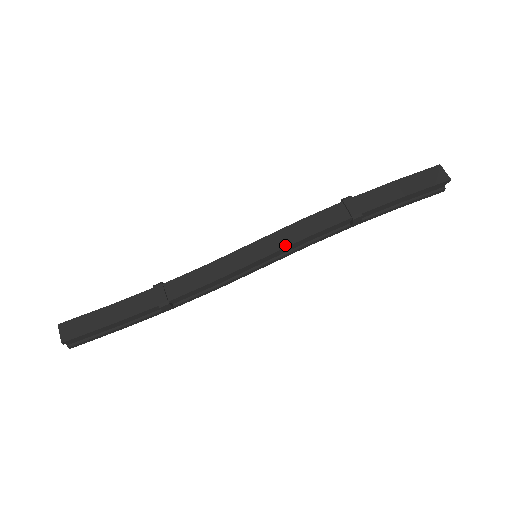
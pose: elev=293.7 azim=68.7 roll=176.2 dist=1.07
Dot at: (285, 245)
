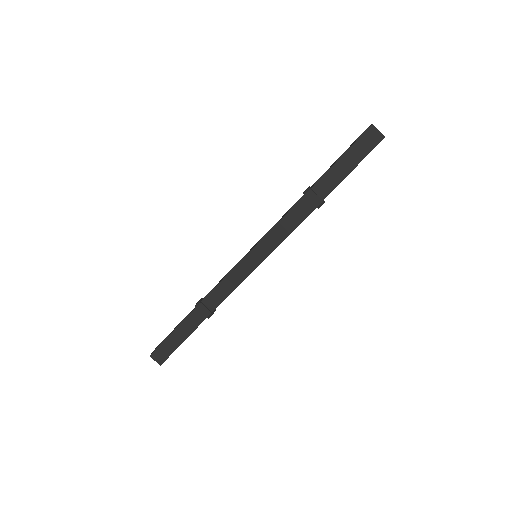
Dot at: (275, 246)
